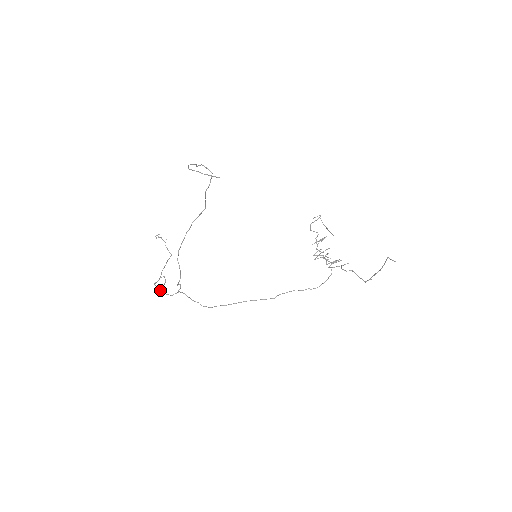
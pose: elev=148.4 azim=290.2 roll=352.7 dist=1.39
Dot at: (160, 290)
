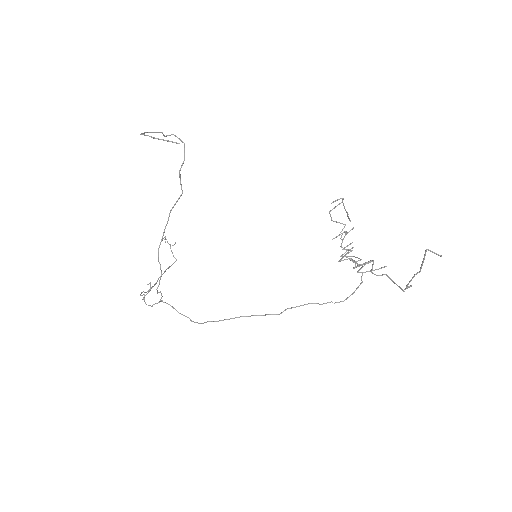
Dot at: occluded
